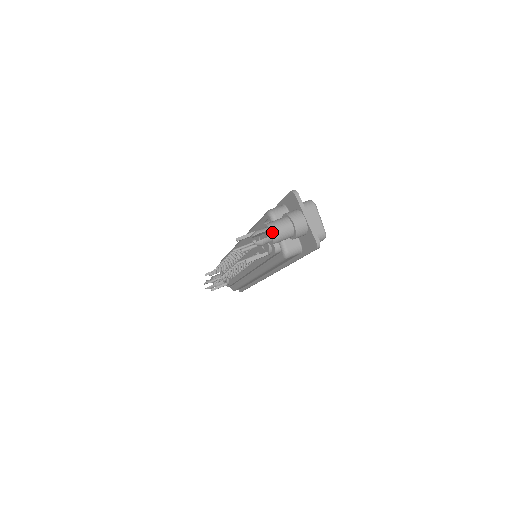
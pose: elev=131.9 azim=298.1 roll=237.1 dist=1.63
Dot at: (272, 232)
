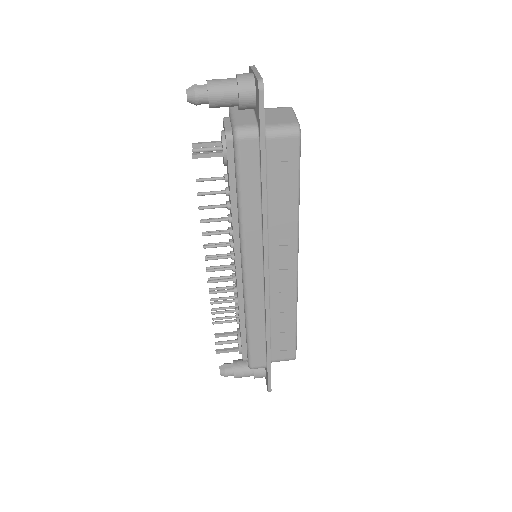
Dot at: (208, 80)
